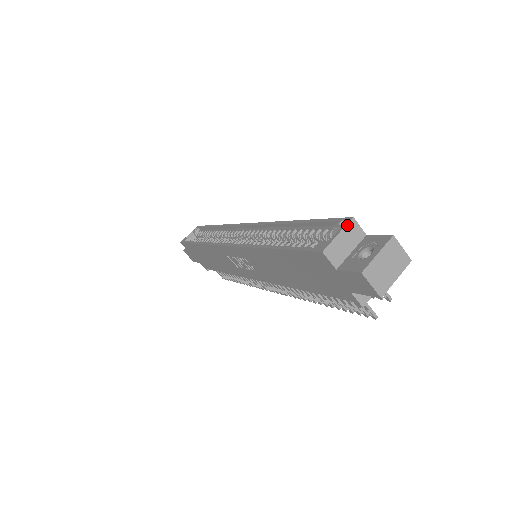
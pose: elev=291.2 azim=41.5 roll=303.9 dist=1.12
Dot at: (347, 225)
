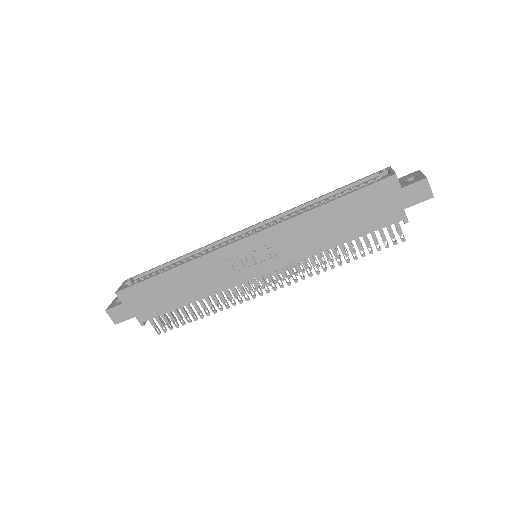
Dot at: occluded
